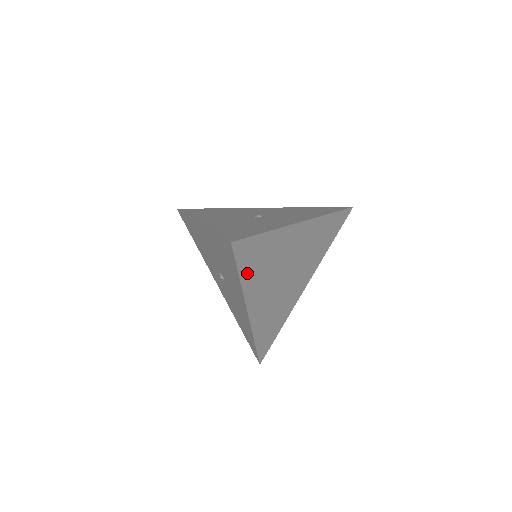
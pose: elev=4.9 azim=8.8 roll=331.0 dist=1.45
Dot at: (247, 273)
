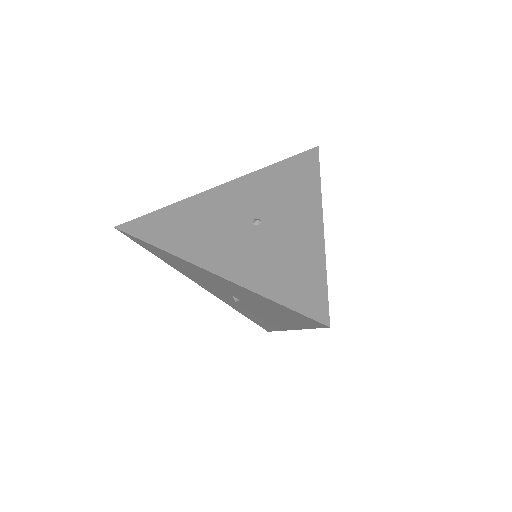
Dot at: occluded
